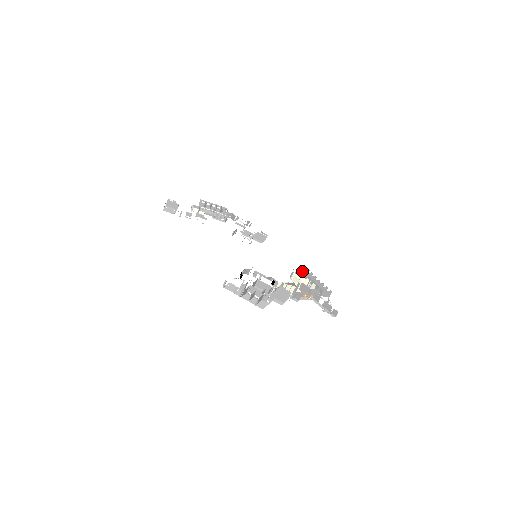
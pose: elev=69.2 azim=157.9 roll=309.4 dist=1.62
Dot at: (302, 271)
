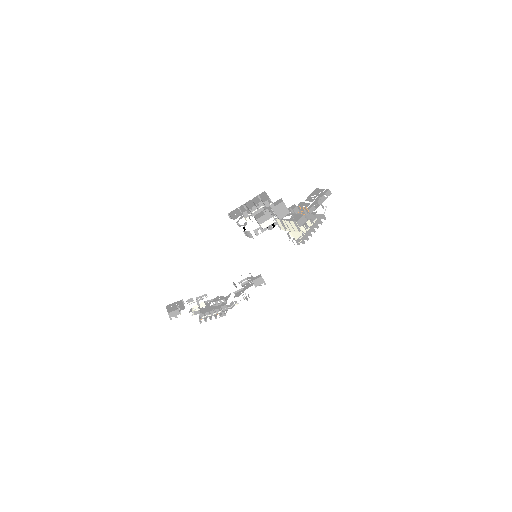
Dot at: (298, 240)
